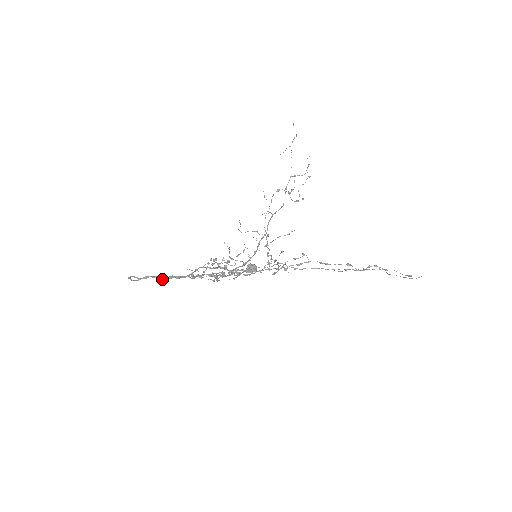
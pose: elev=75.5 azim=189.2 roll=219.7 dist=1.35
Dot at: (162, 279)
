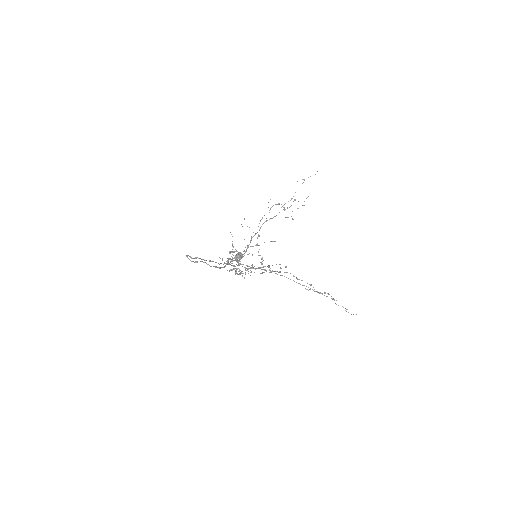
Dot at: occluded
